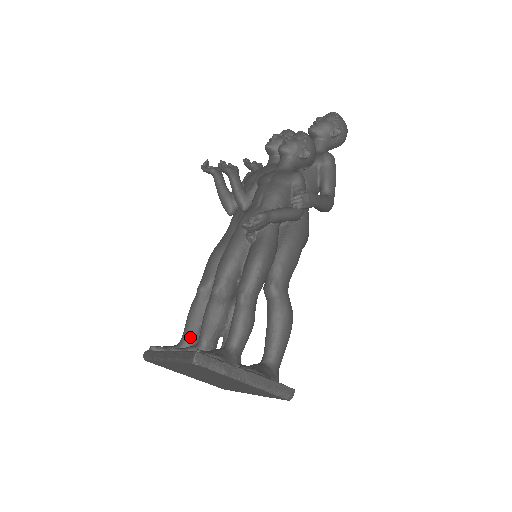
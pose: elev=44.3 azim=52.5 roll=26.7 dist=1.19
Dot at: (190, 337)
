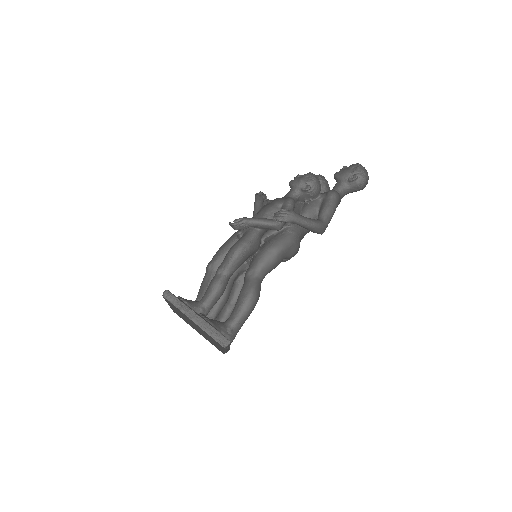
Dot at: occluded
